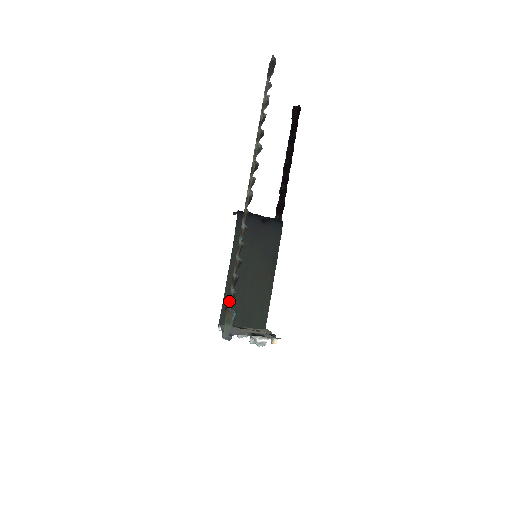
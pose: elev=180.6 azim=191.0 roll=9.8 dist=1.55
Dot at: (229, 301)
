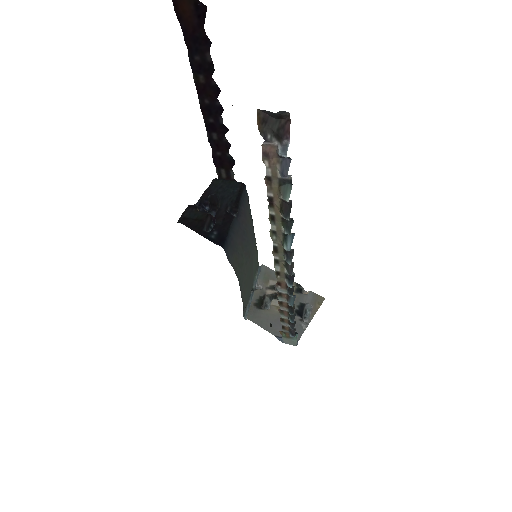
Dot at: (284, 330)
